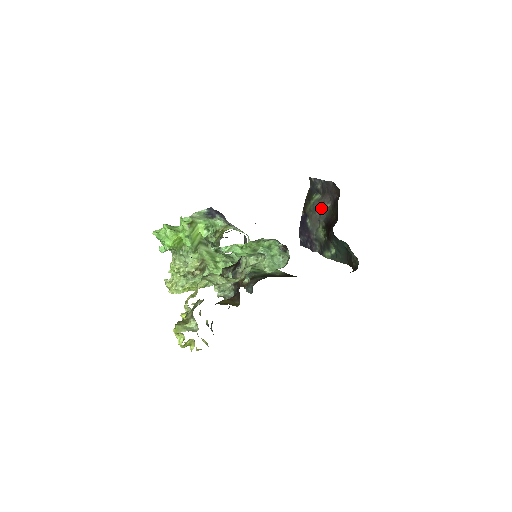
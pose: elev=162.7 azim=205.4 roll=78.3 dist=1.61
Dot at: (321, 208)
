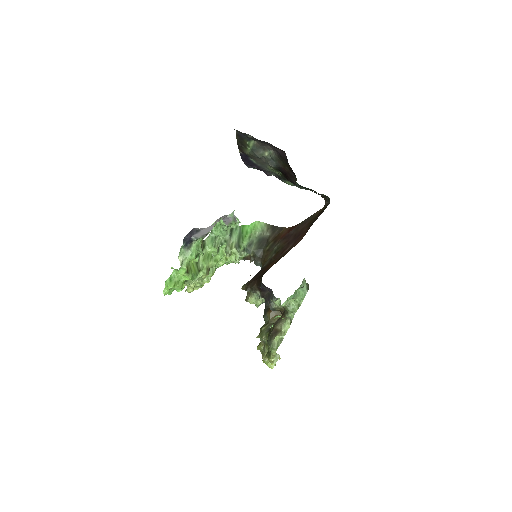
Dot at: (264, 155)
